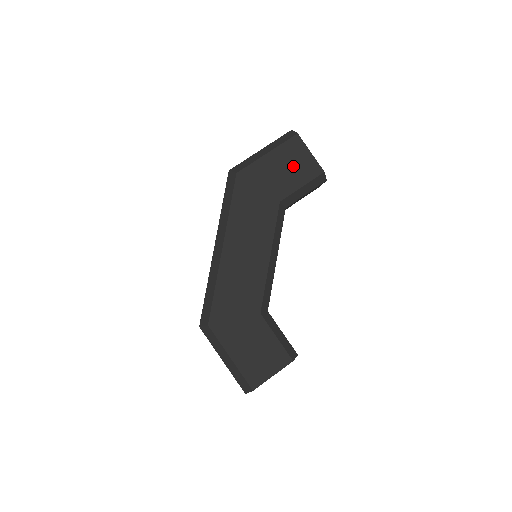
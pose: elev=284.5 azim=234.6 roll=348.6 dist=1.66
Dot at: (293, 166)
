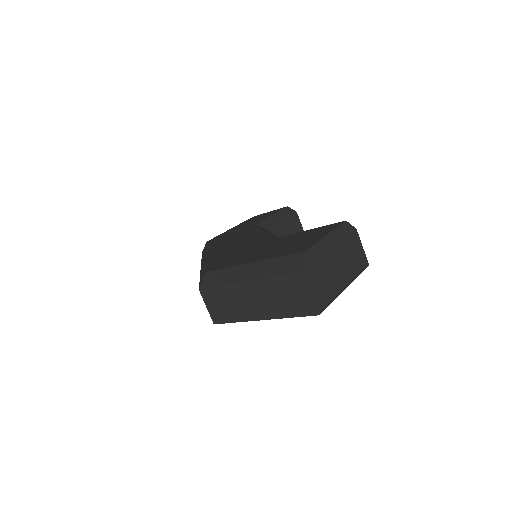
Dot at: occluded
